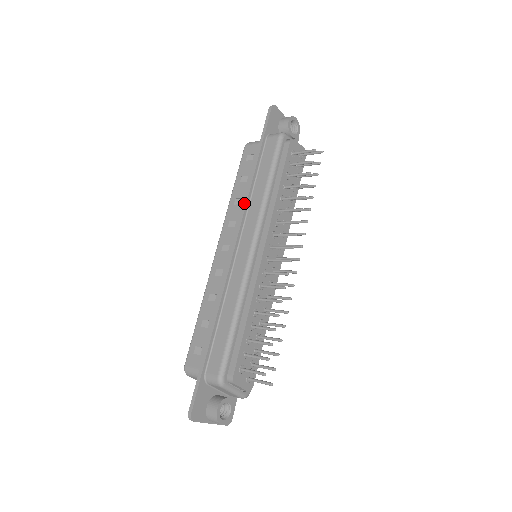
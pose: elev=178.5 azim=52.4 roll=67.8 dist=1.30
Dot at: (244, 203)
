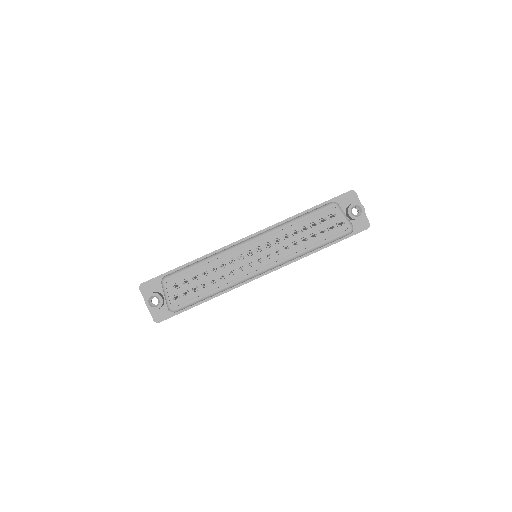
Dot at: (276, 223)
